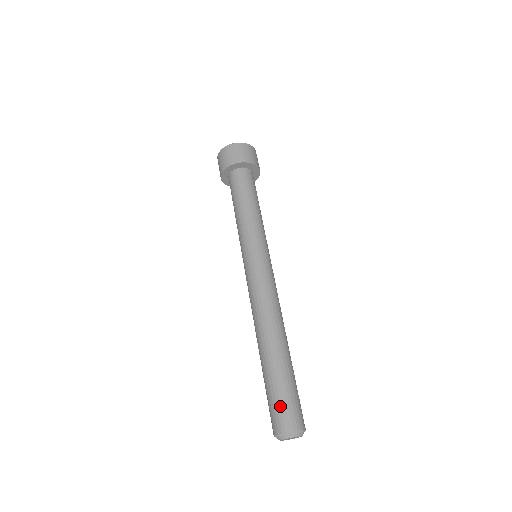
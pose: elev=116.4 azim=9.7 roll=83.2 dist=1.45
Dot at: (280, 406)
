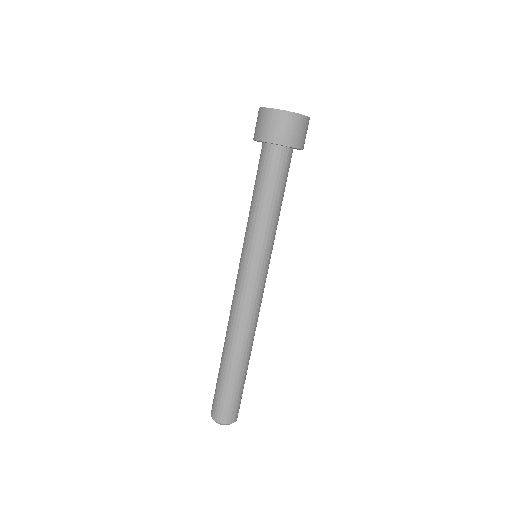
Dot at: (230, 405)
